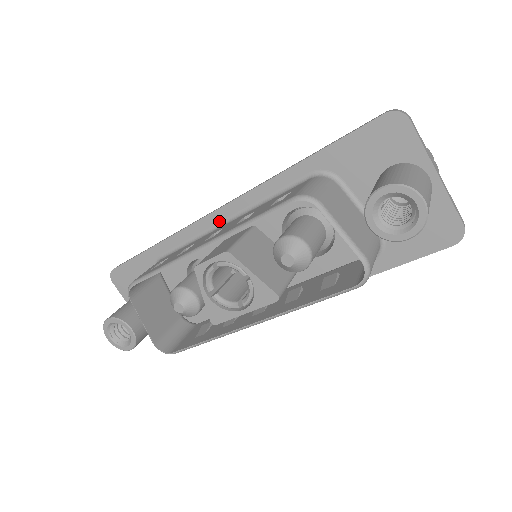
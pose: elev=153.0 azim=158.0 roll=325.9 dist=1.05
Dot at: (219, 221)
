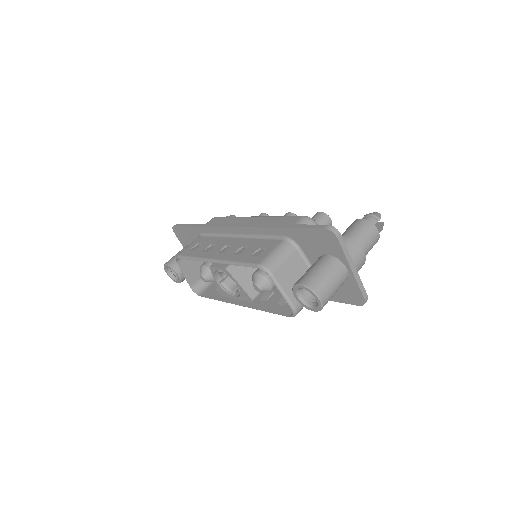
Dot at: (233, 233)
